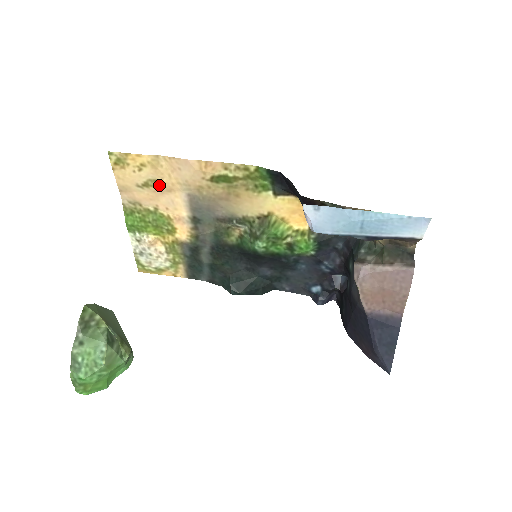
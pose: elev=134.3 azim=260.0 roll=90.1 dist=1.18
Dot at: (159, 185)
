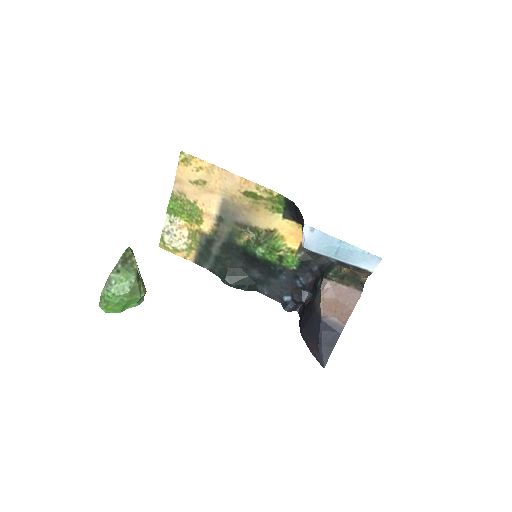
Dot at: (206, 186)
